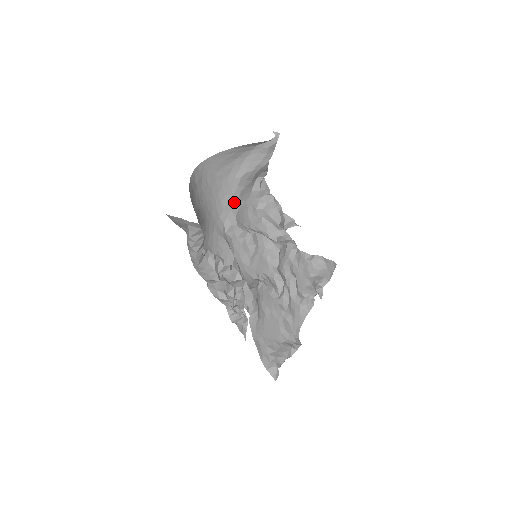
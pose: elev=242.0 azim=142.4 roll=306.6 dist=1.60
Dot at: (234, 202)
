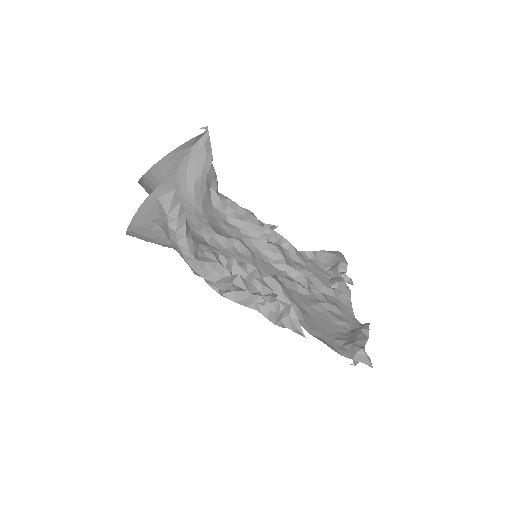
Dot at: (200, 216)
